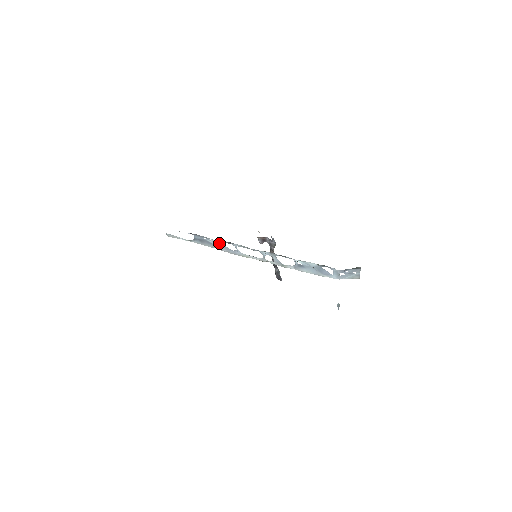
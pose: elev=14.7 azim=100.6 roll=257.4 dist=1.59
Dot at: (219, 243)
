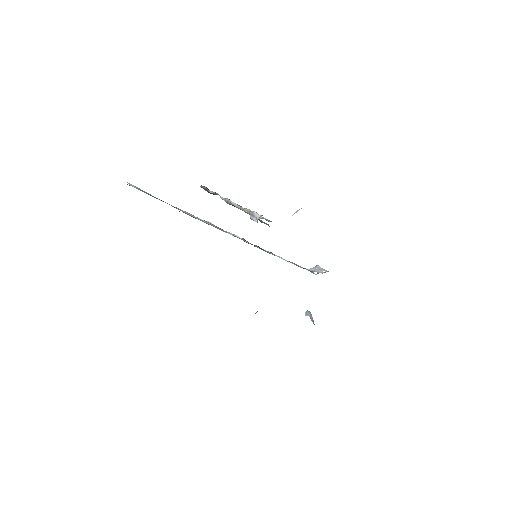
Dot at: (215, 227)
